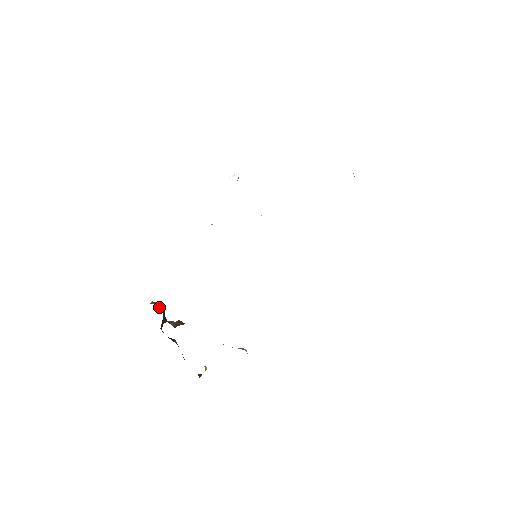
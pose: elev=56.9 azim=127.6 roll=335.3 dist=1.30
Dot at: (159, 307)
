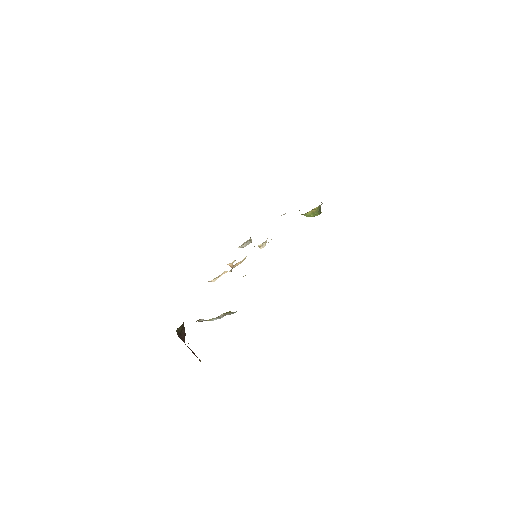
Dot at: occluded
